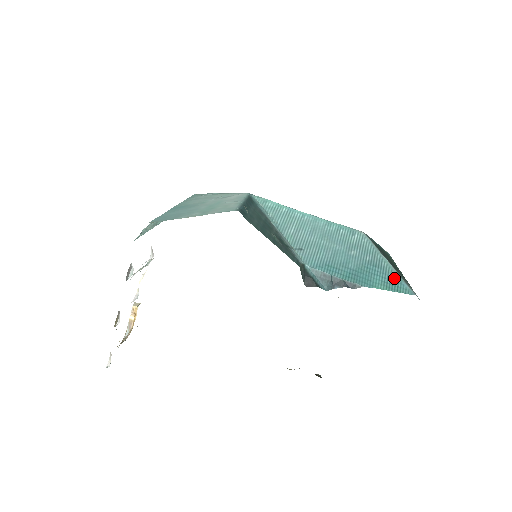
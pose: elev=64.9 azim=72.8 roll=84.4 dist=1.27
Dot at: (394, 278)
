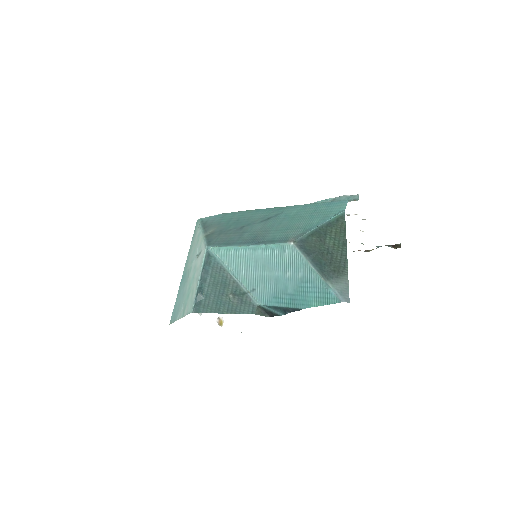
Dot at: (323, 289)
